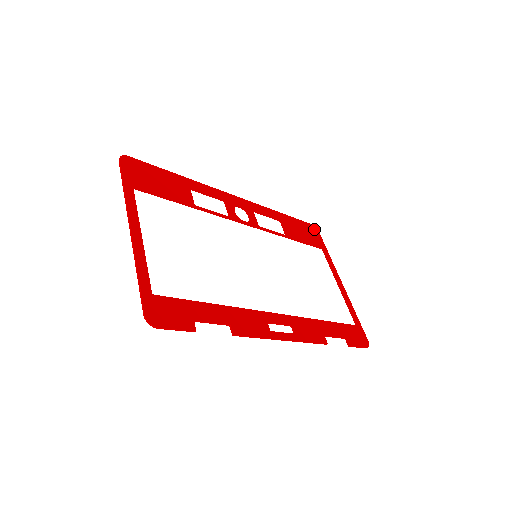
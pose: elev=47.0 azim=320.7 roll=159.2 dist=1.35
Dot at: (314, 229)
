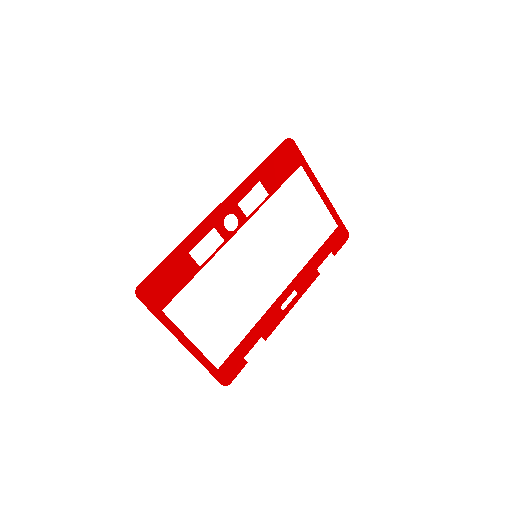
Dot at: (289, 144)
